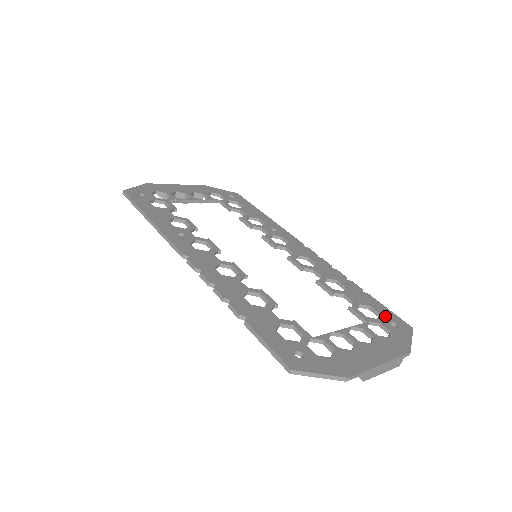
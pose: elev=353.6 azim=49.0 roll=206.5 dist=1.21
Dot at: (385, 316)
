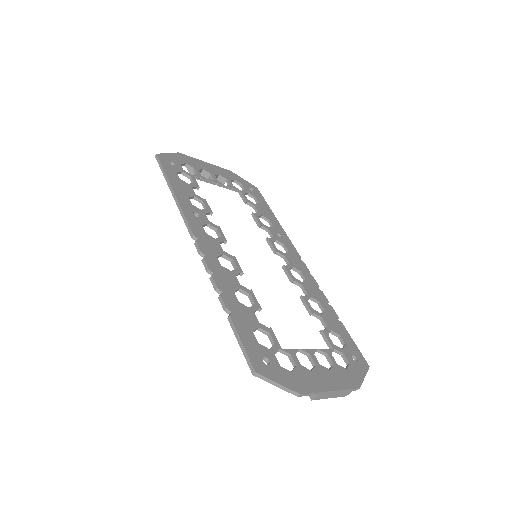
Dot at: (349, 348)
